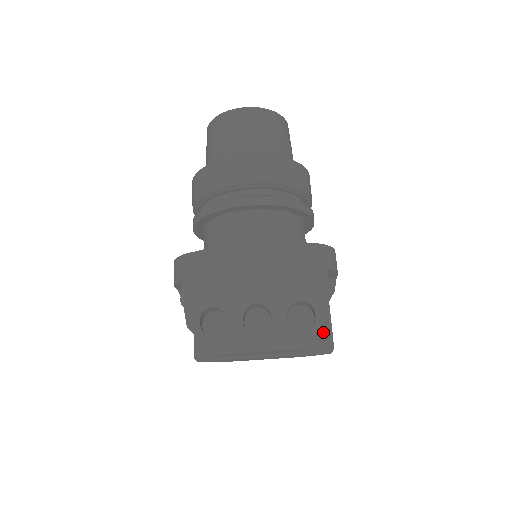
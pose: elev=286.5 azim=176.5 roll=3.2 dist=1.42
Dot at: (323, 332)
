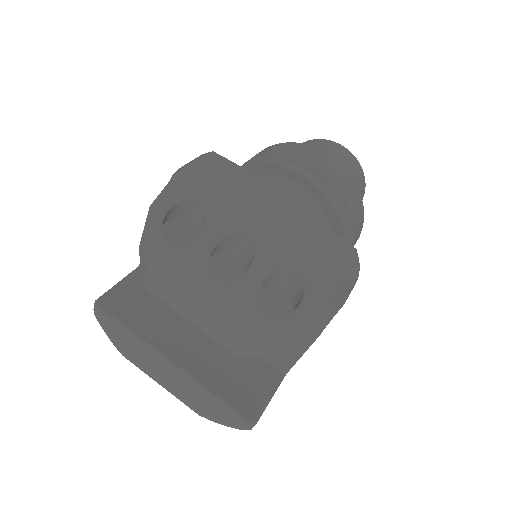
Dot at: (258, 394)
